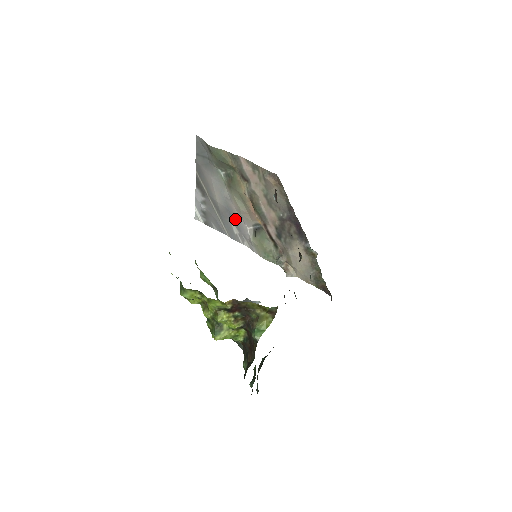
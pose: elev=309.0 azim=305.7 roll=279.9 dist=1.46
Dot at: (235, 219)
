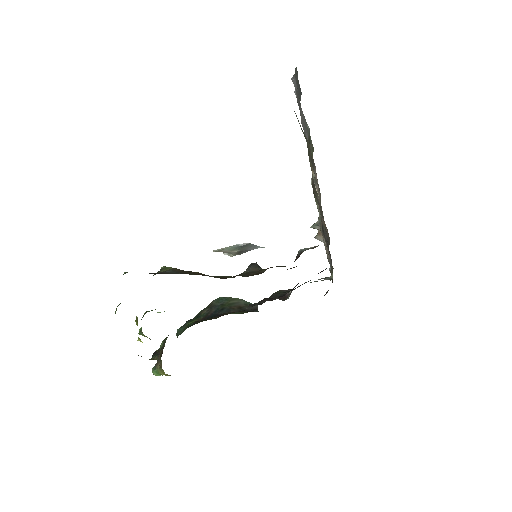
Dot at: occluded
